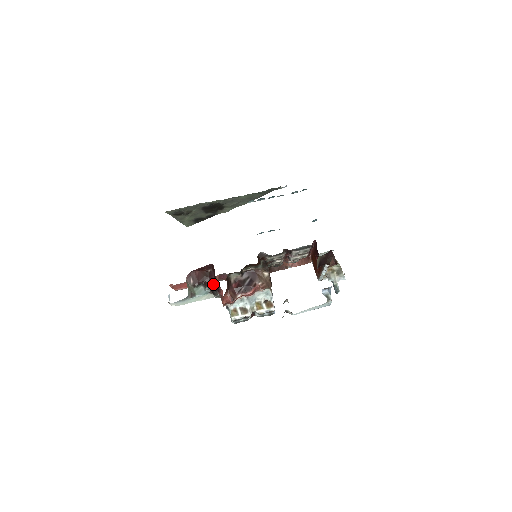
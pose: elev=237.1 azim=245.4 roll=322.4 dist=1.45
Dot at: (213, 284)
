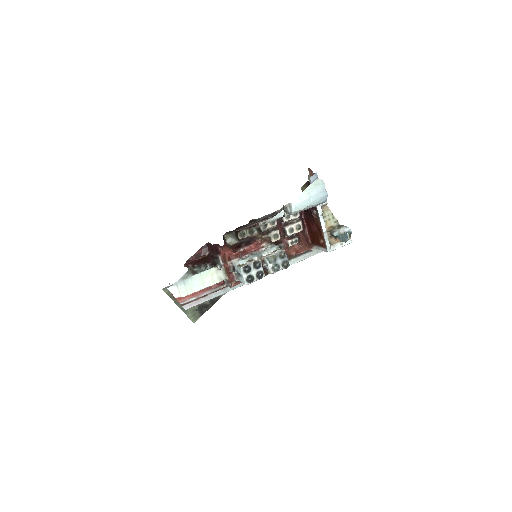
Dot at: (213, 257)
